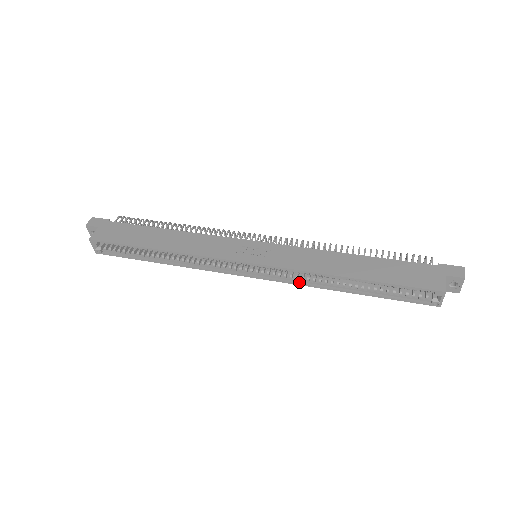
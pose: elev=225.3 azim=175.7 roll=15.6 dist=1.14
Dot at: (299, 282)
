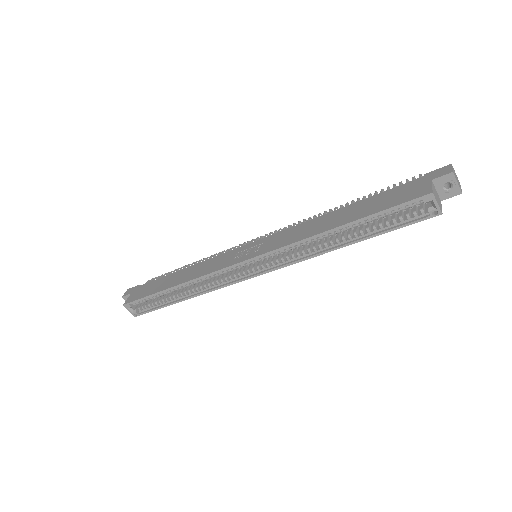
Dot at: (297, 259)
